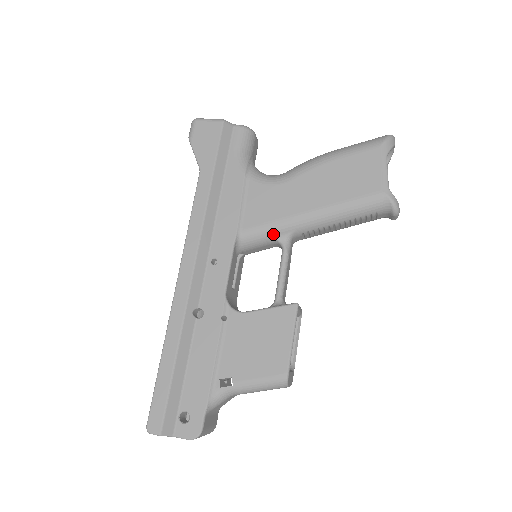
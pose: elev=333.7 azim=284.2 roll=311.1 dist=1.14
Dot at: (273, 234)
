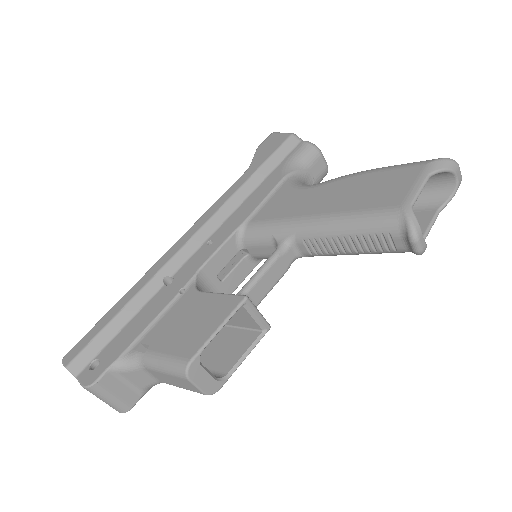
Dot at: (274, 232)
